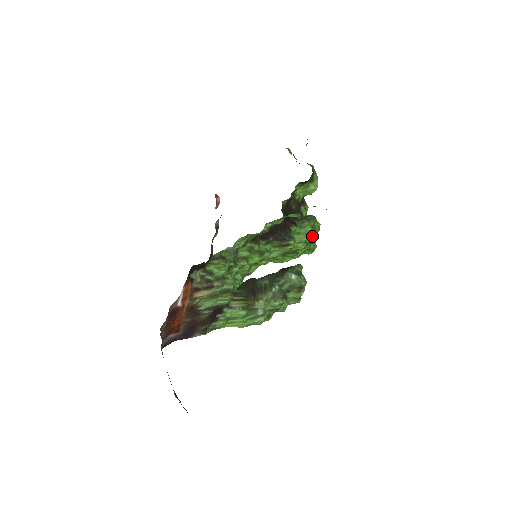
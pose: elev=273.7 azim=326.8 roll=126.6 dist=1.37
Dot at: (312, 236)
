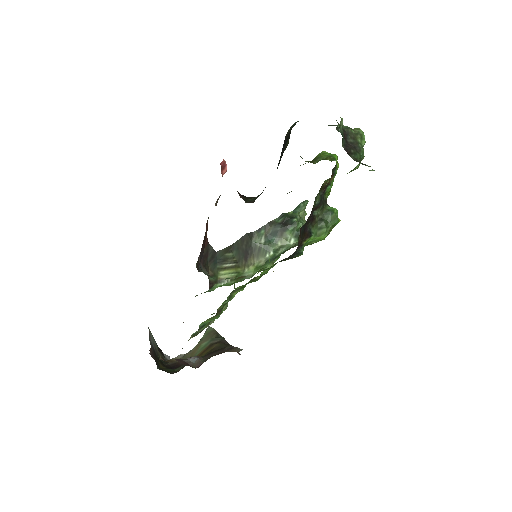
Dot at: occluded
